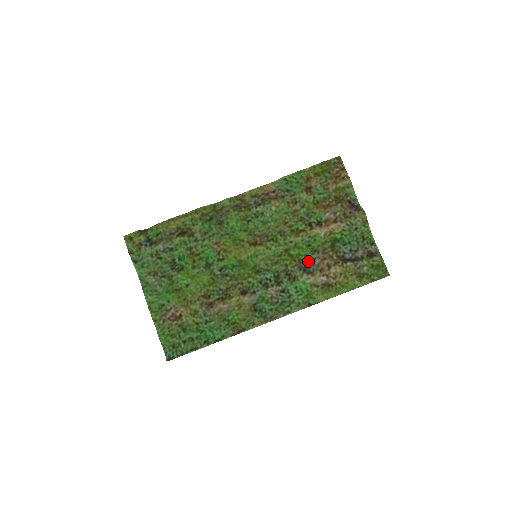
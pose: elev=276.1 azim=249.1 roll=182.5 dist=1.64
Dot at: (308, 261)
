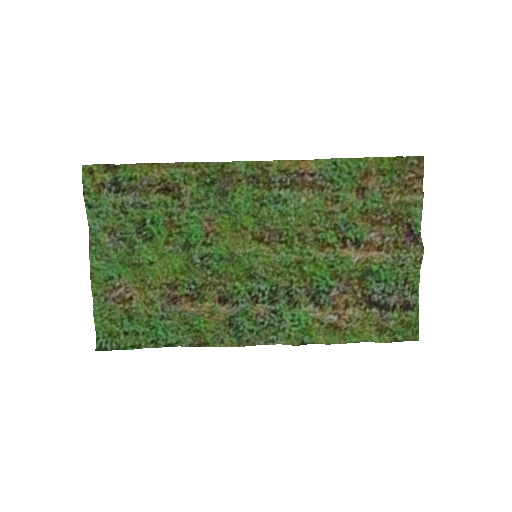
Dot at: (322, 286)
